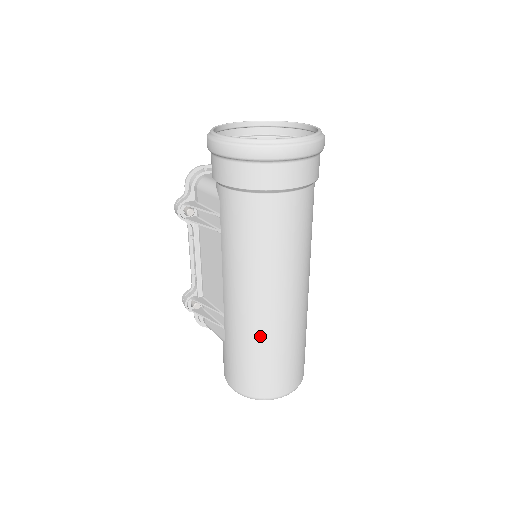
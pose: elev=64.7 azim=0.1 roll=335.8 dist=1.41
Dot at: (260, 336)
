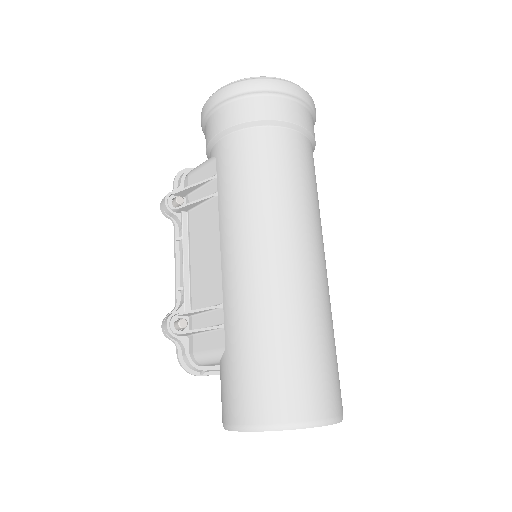
Dot at: (277, 306)
